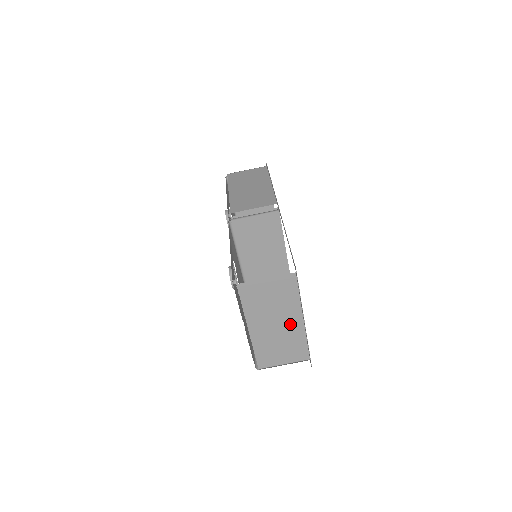
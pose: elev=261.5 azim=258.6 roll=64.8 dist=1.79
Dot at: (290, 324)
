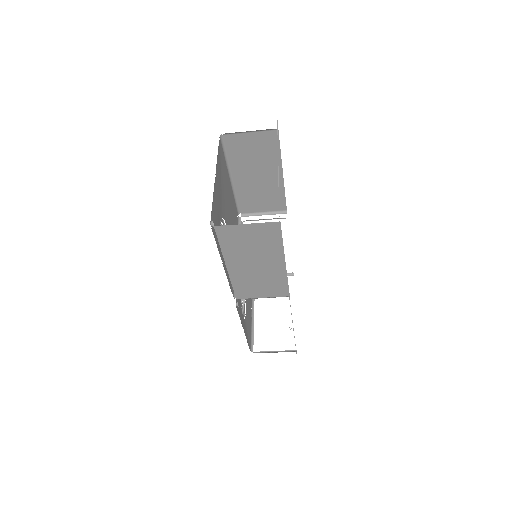
Dot at: occluded
